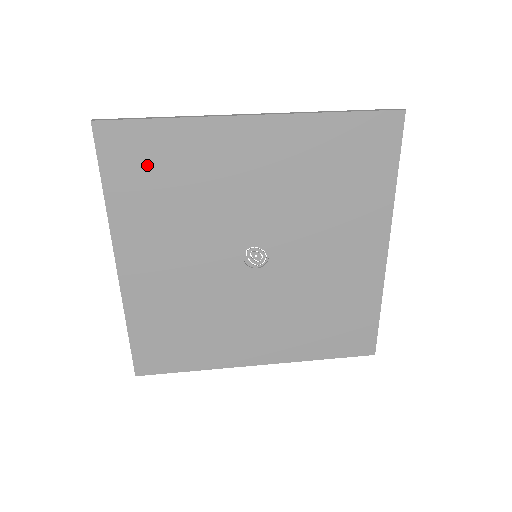
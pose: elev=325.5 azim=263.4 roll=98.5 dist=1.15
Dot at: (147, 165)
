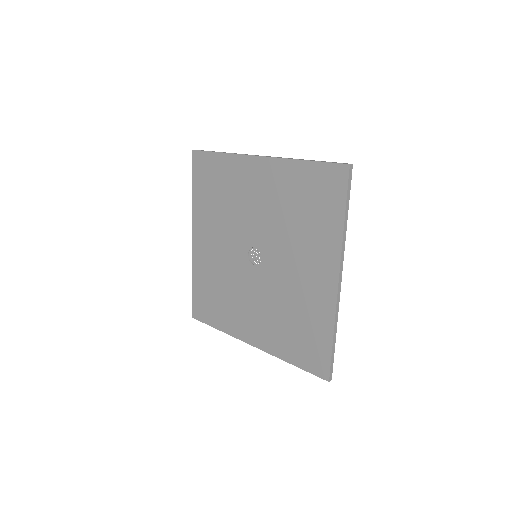
Dot at: (210, 179)
